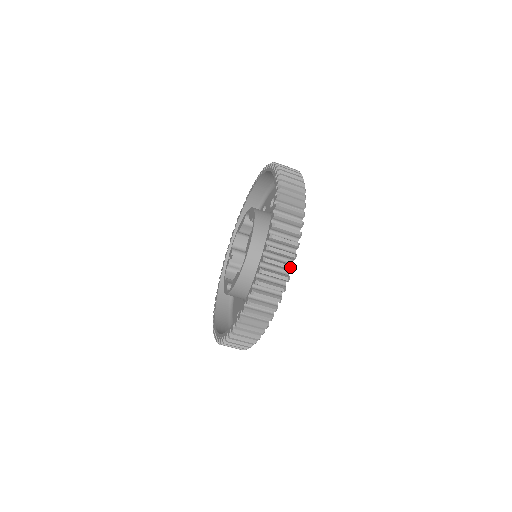
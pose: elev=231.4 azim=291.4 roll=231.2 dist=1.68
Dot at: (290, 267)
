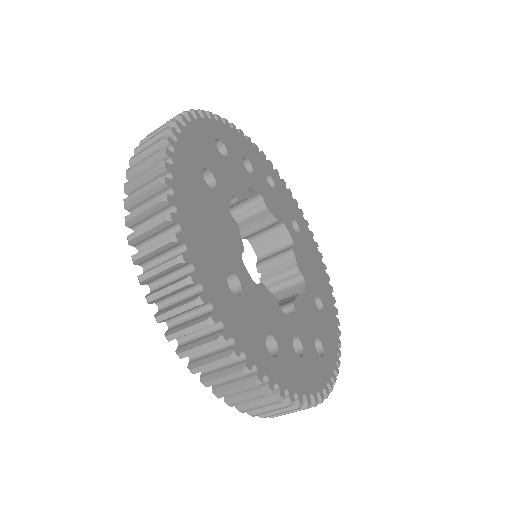
Dot at: (175, 261)
